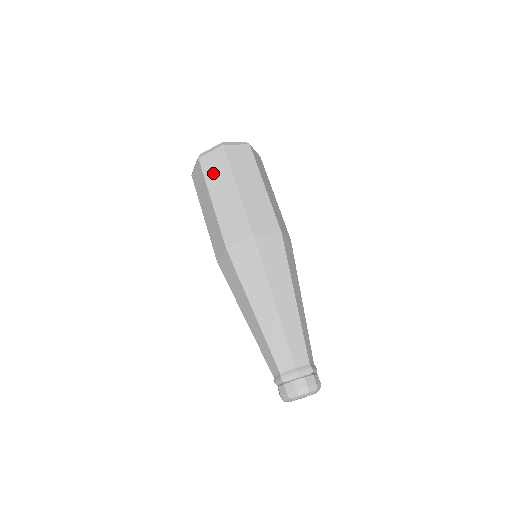
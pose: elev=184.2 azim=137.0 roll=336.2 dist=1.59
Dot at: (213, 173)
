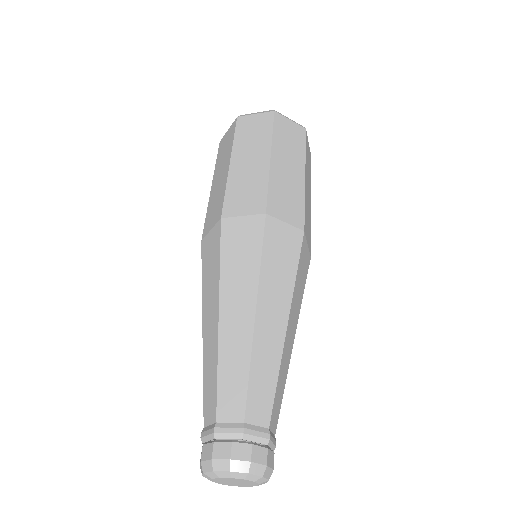
Dot at: (247, 135)
